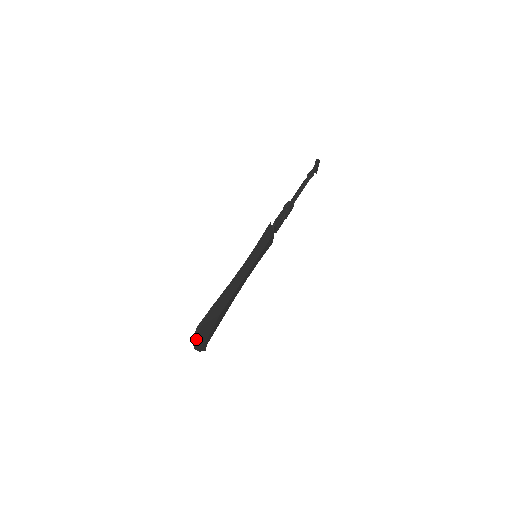
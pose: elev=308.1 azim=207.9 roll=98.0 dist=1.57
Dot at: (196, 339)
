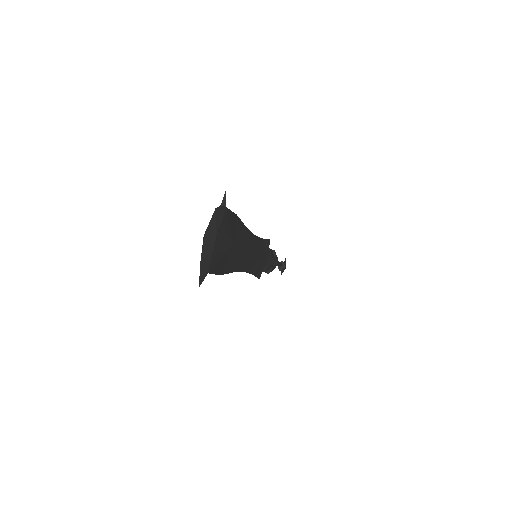
Dot at: (215, 220)
